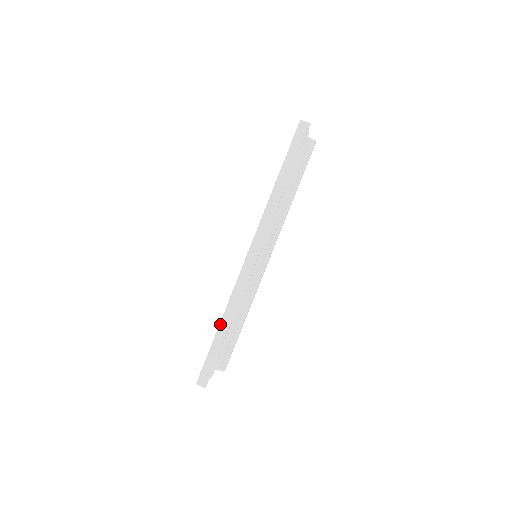
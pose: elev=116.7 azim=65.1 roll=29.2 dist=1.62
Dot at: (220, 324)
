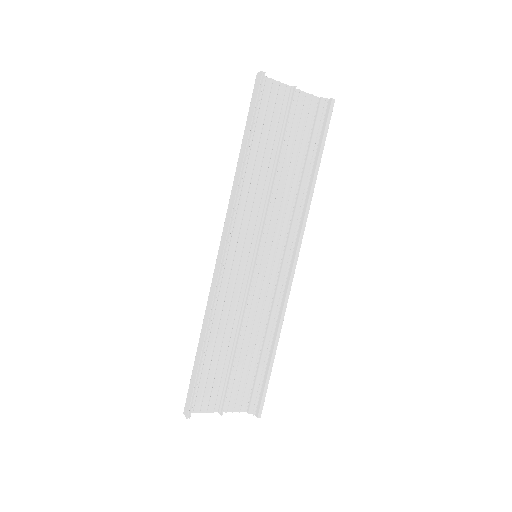
Dot at: occluded
